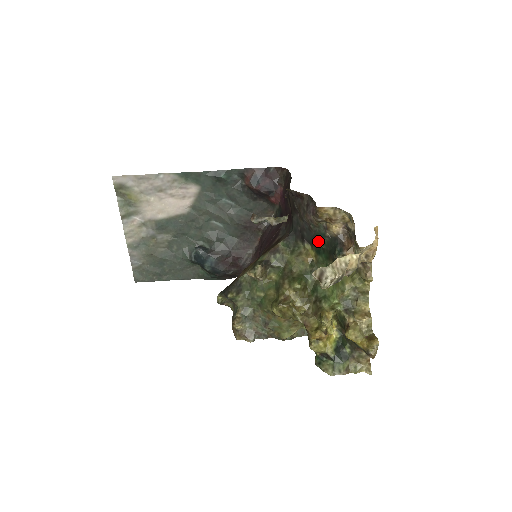
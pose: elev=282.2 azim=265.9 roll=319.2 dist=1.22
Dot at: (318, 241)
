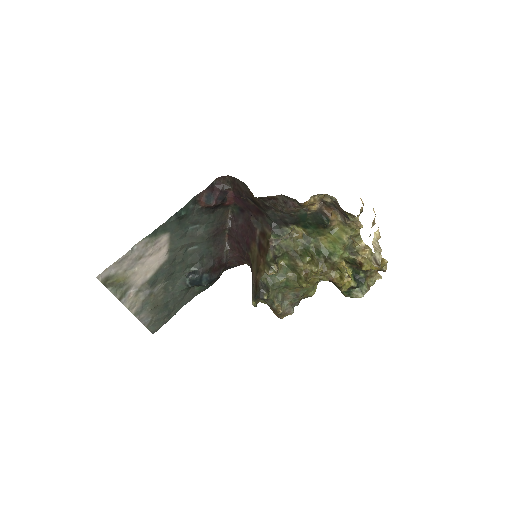
Dot at: (302, 220)
